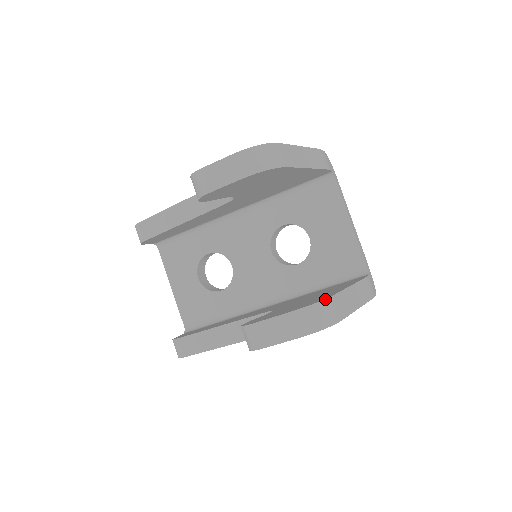
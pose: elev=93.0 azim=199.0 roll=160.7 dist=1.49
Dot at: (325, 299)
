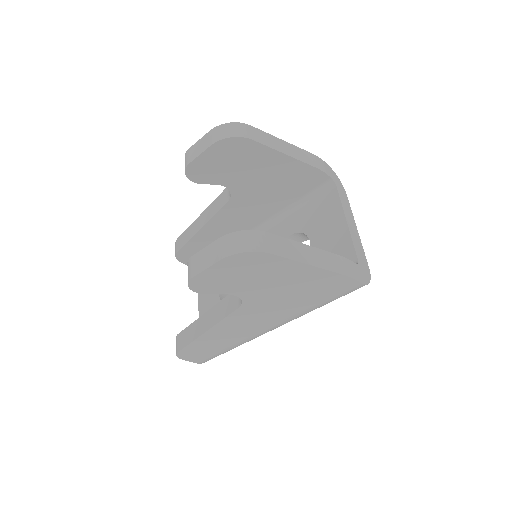
Dot at: (255, 230)
